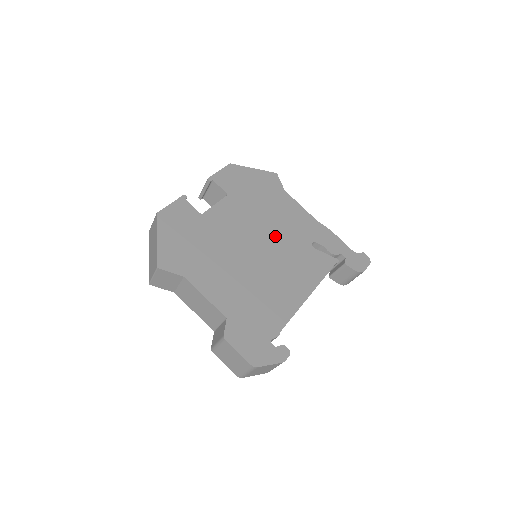
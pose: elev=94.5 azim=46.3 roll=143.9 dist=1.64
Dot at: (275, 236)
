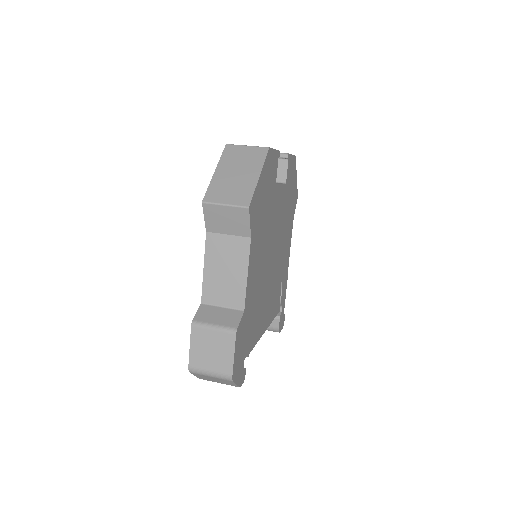
Dot at: (279, 254)
